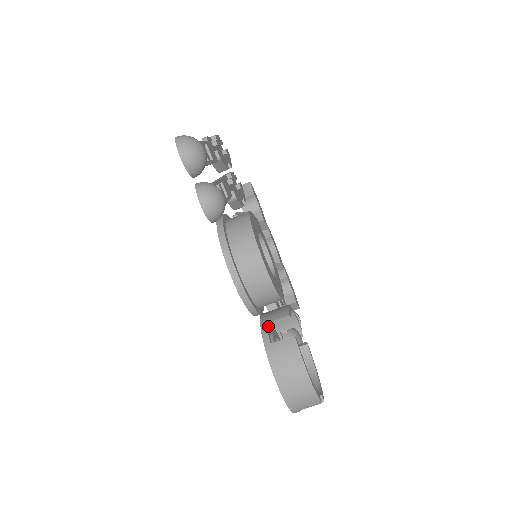
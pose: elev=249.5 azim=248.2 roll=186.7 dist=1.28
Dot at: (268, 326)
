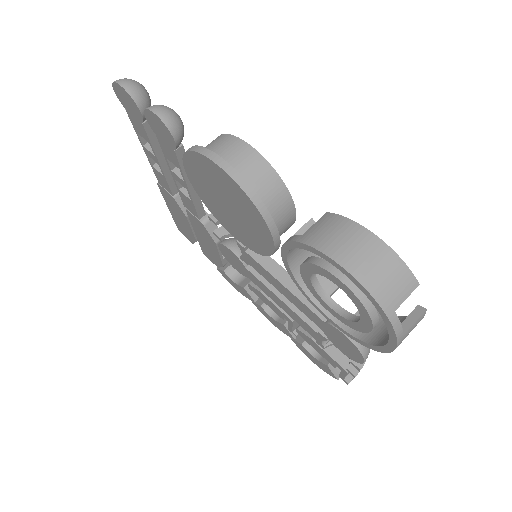
Dot at: occluded
